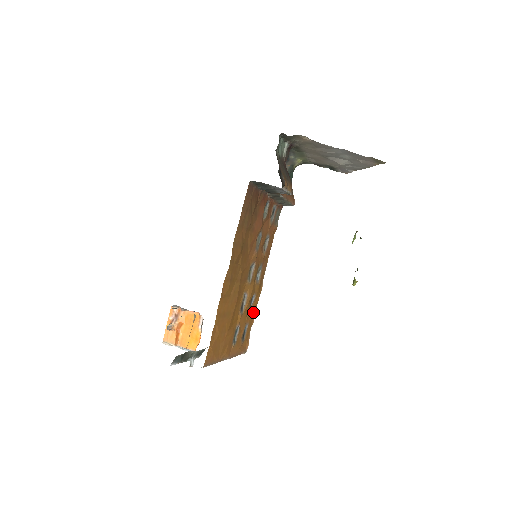
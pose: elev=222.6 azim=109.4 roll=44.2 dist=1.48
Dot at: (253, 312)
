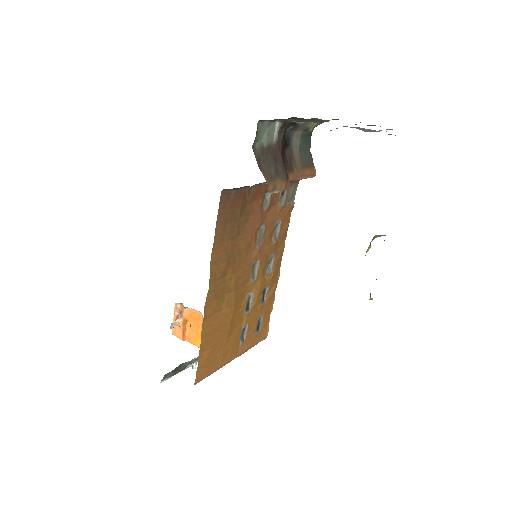
Dot at: (269, 300)
